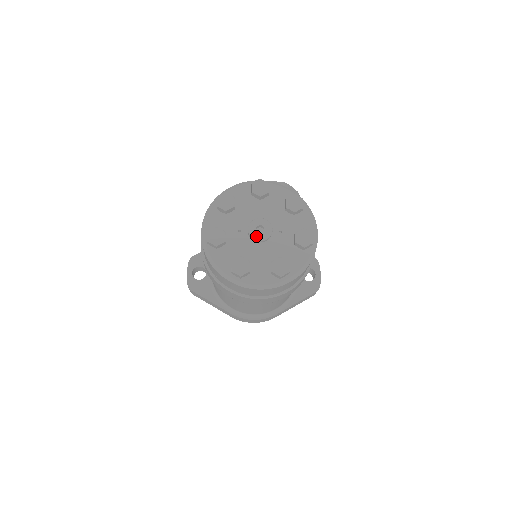
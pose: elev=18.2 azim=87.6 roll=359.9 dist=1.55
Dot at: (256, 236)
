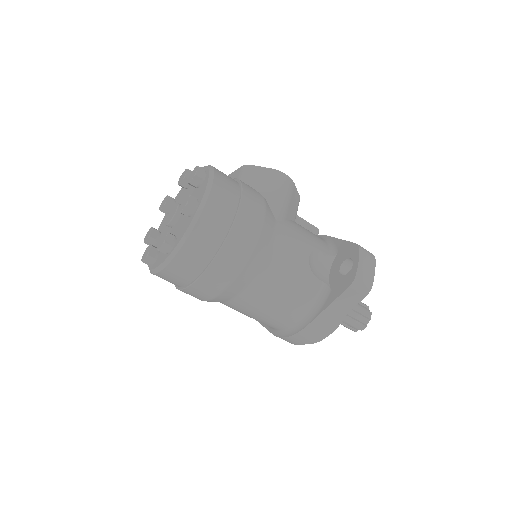
Dot at: (167, 222)
